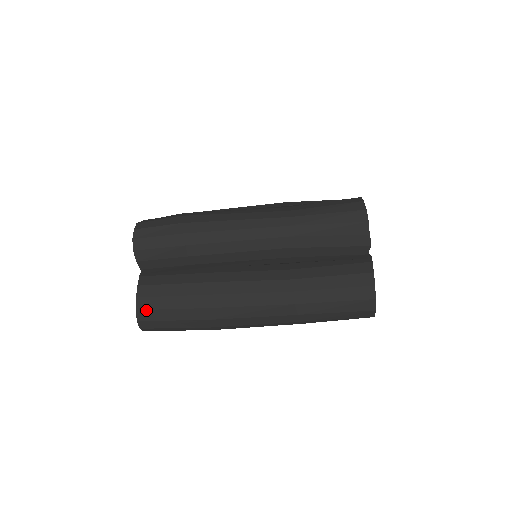
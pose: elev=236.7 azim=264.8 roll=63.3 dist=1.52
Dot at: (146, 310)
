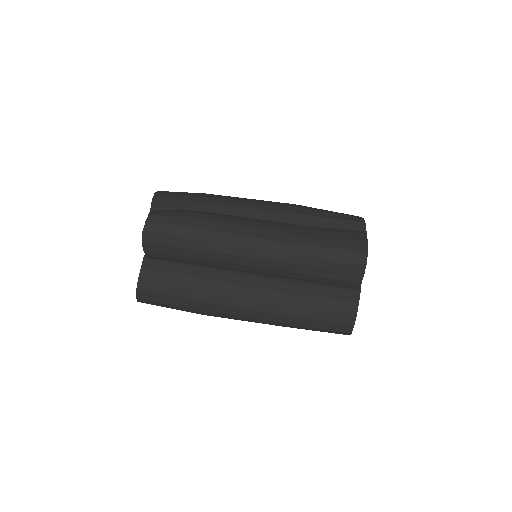
Dot at: (146, 291)
